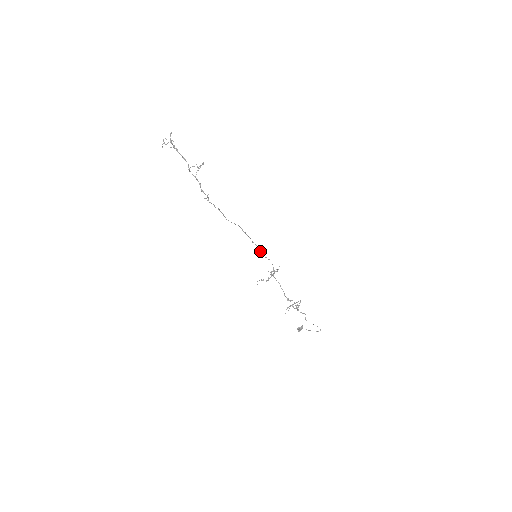
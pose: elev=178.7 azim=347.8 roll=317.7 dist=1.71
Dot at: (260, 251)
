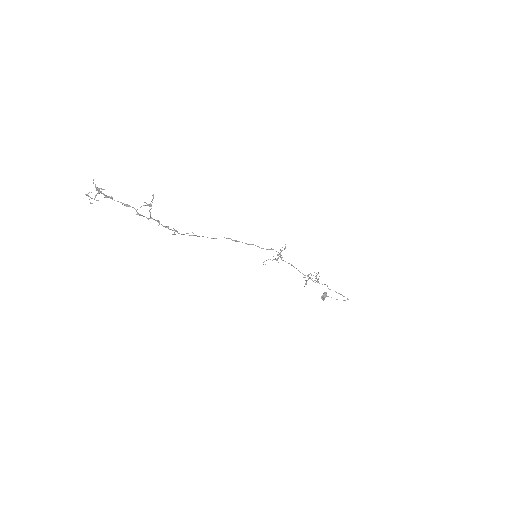
Dot at: (259, 247)
